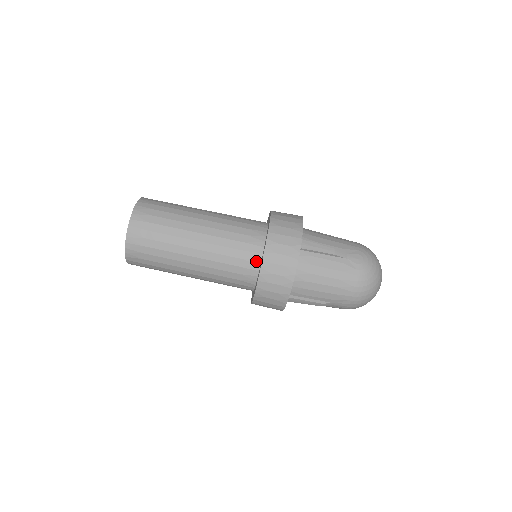
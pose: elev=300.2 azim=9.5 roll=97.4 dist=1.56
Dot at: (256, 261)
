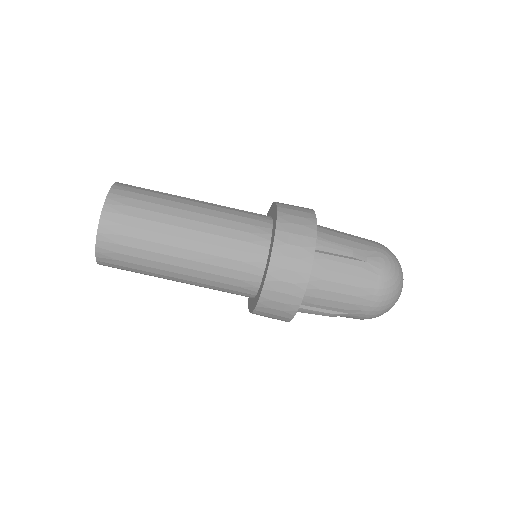
Dot at: (260, 264)
